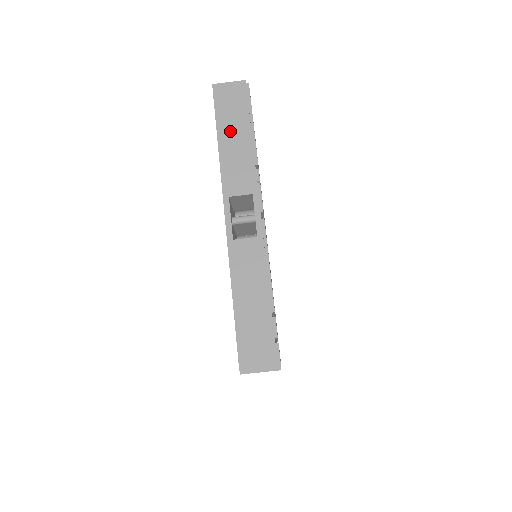
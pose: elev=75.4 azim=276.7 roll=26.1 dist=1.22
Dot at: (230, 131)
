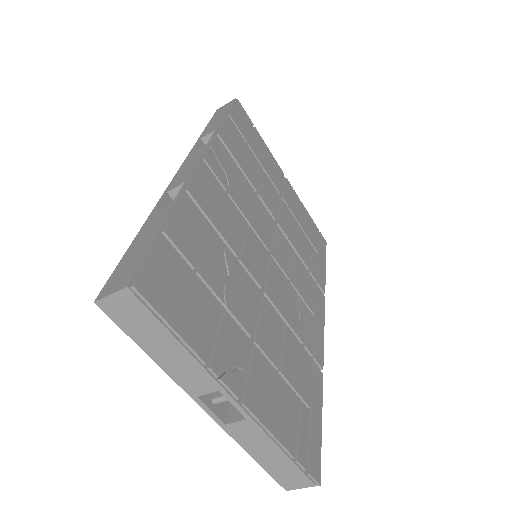
Dot at: (153, 344)
